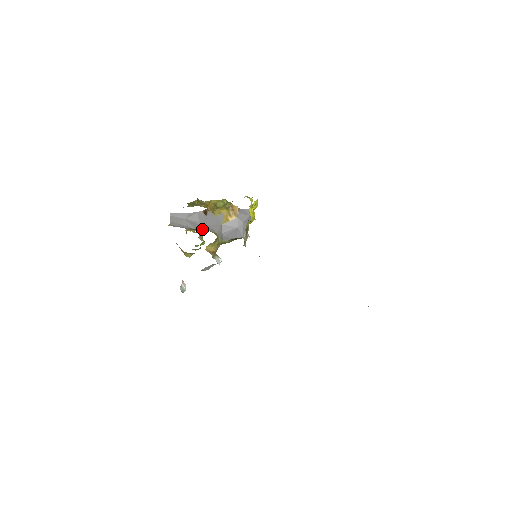
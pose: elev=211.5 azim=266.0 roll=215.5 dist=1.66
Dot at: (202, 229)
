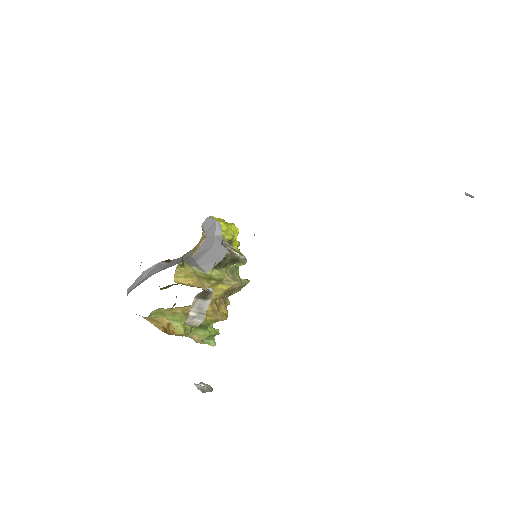
Dot at: occluded
